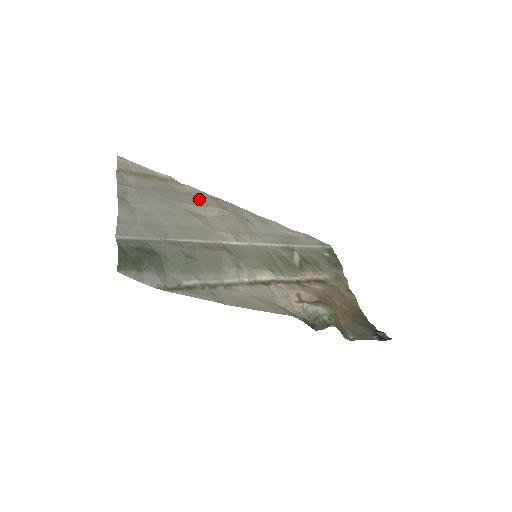
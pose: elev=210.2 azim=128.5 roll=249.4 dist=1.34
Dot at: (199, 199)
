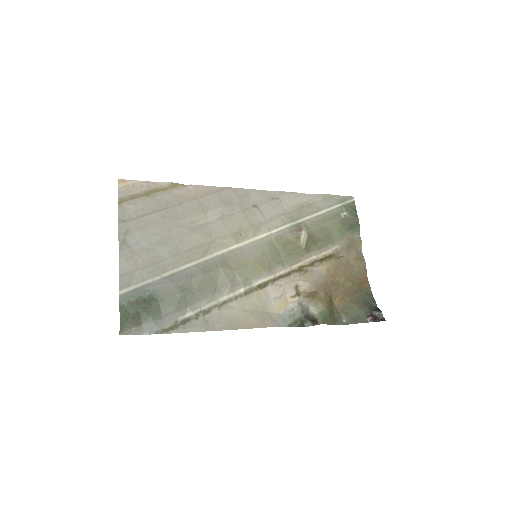
Dot at: (202, 202)
